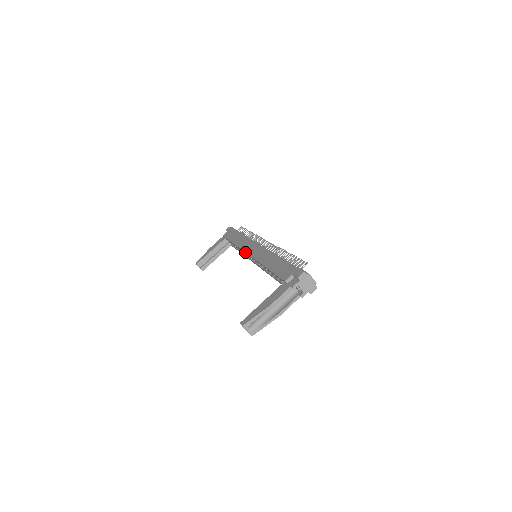
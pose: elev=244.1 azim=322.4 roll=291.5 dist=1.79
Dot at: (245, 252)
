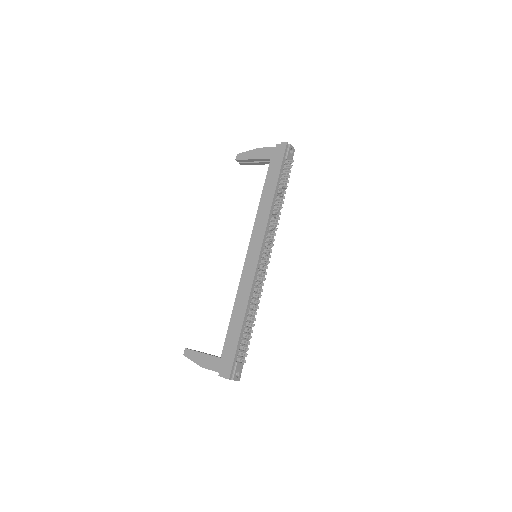
Dot at: (248, 248)
